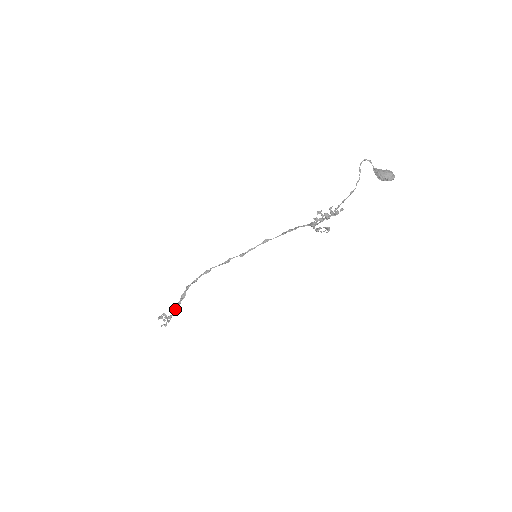
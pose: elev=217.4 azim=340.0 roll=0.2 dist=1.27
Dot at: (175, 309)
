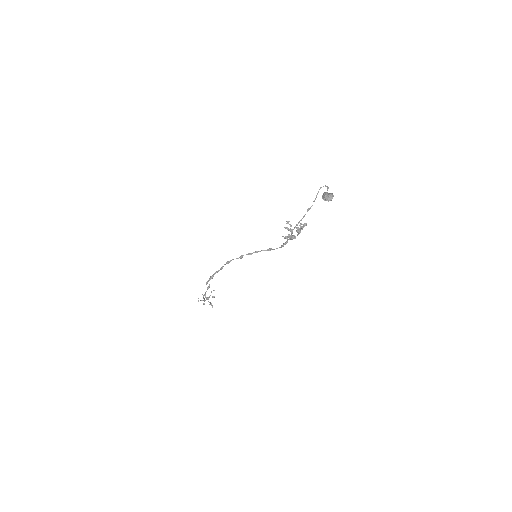
Dot at: occluded
